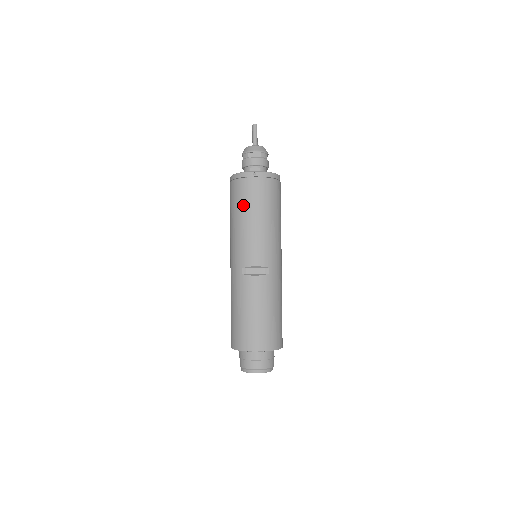
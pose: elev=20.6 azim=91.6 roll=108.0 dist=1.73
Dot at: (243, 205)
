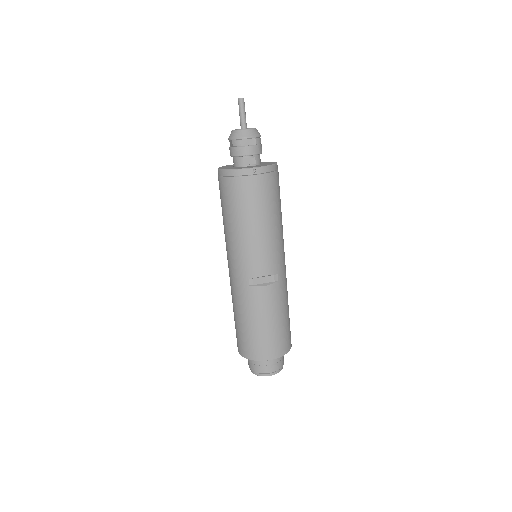
Dot at: (243, 209)
